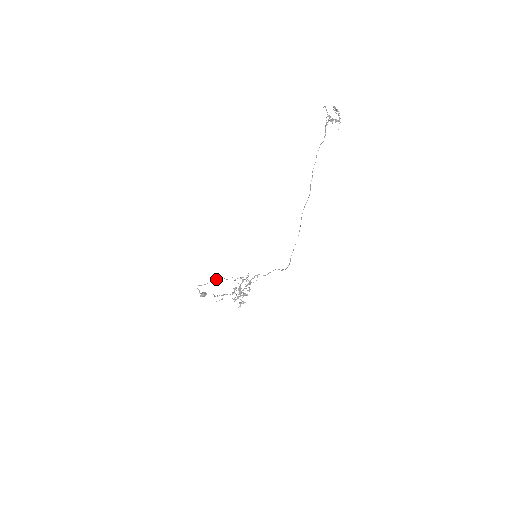
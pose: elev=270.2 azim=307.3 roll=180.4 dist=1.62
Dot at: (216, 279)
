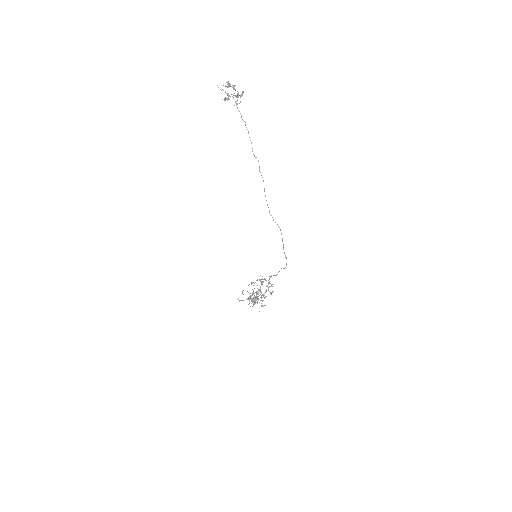
Dot at: occluded
